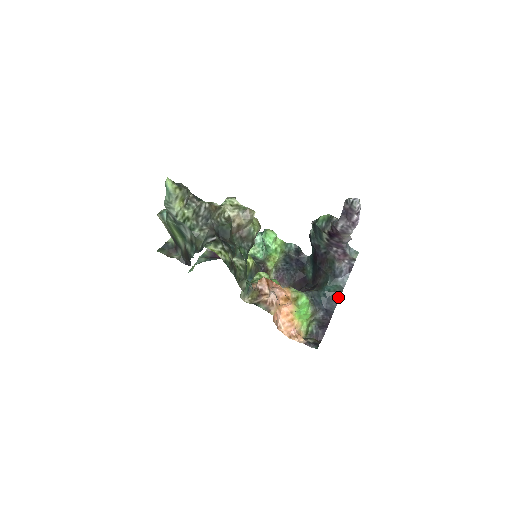
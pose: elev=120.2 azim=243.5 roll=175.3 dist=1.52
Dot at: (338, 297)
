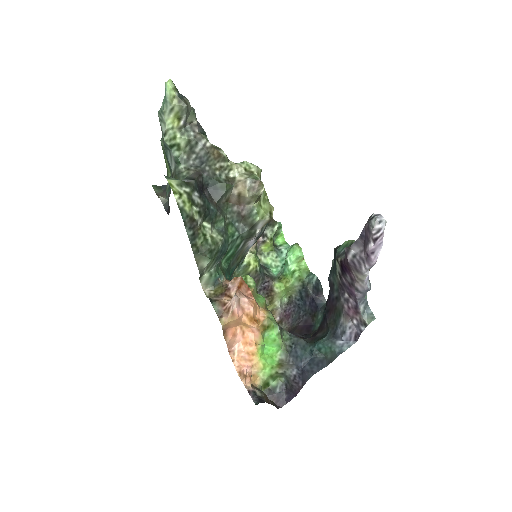
Dot at: (325, 364)
